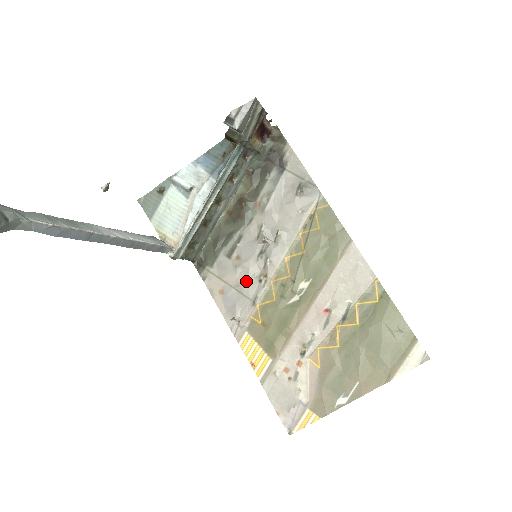
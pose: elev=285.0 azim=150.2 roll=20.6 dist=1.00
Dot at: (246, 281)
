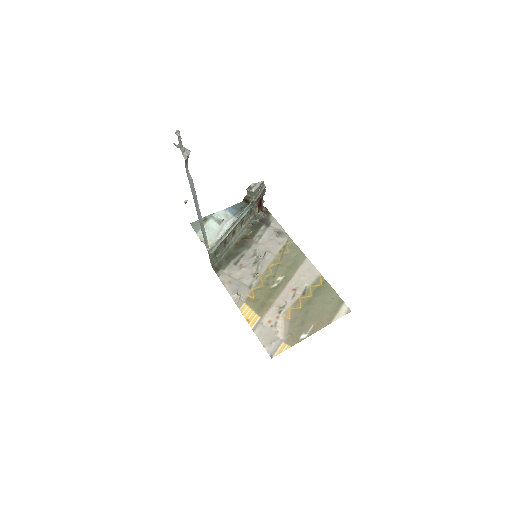
Dot at: (246, 276)
